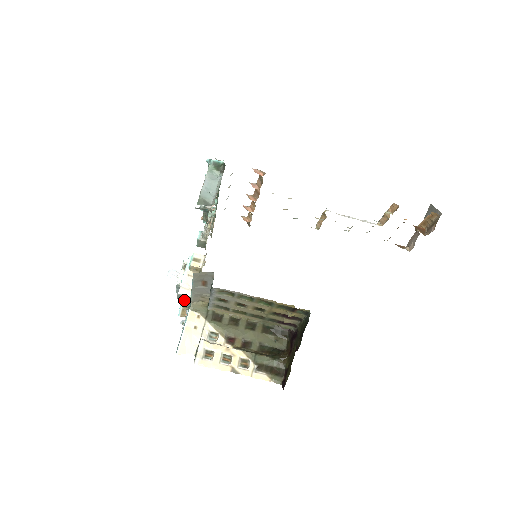
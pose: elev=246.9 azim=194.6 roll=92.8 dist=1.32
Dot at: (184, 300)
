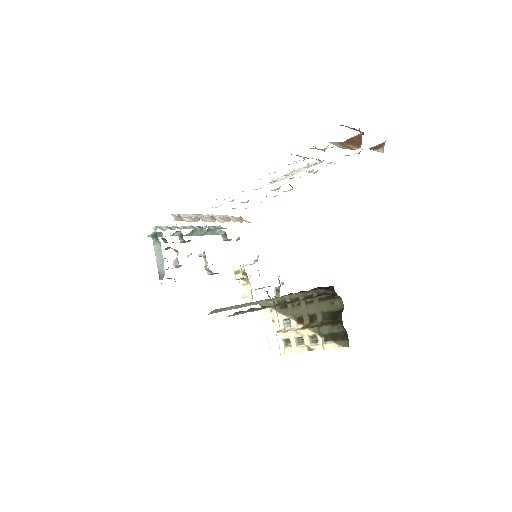
Dot at: occluded
